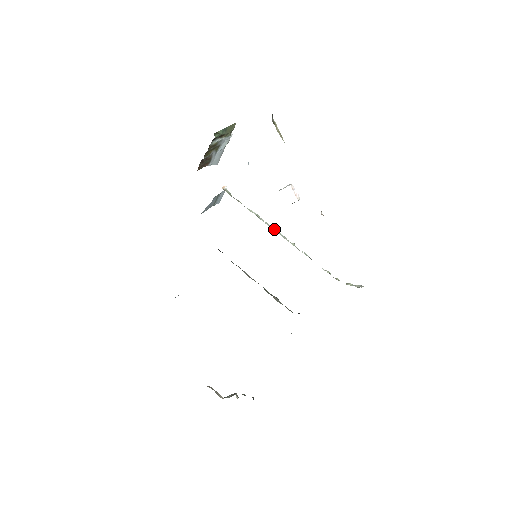
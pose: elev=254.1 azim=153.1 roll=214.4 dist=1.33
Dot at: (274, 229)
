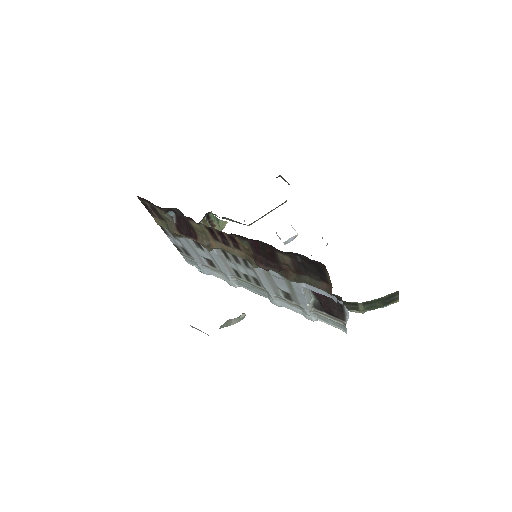
Dot at: occluded
